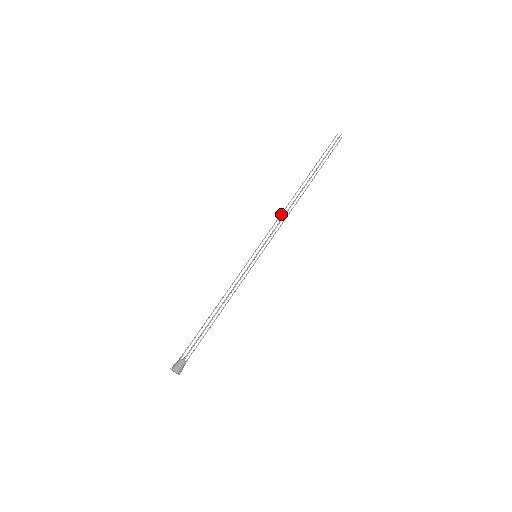
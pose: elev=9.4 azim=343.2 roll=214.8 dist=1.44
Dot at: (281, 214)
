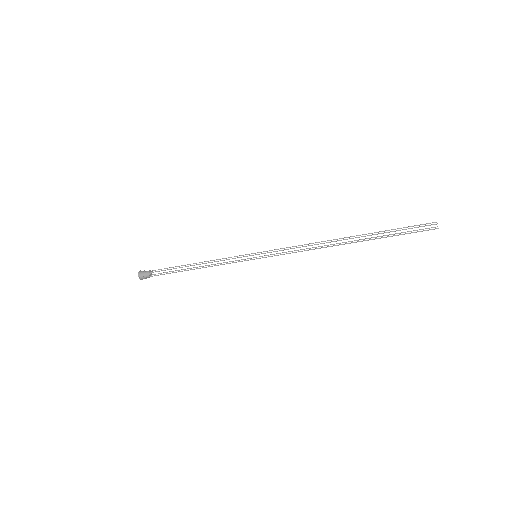
Dot at: (306, 244)
